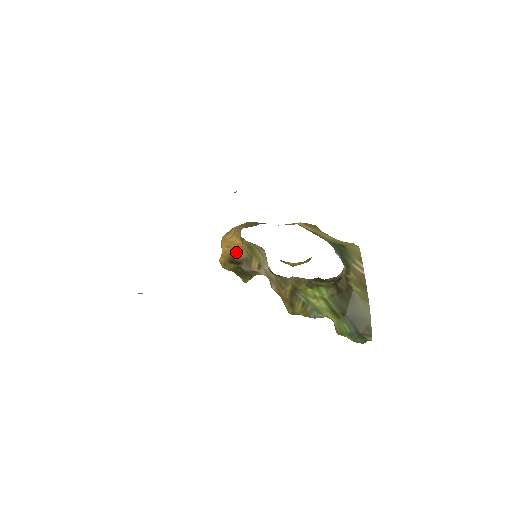
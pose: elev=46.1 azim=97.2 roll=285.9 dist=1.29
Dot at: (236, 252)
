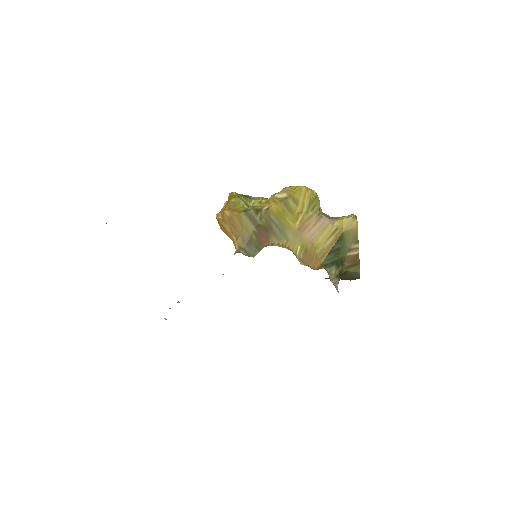
Dot at: occluded
